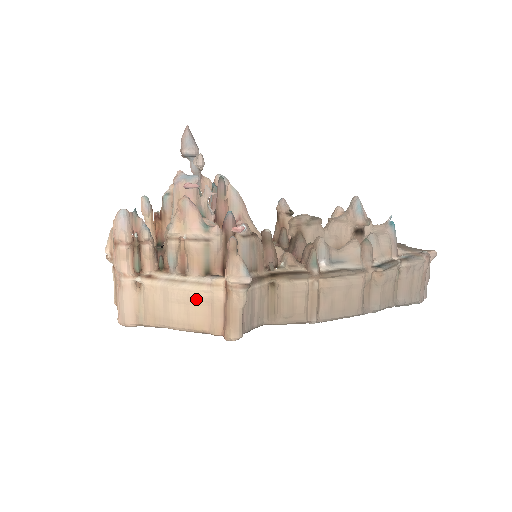
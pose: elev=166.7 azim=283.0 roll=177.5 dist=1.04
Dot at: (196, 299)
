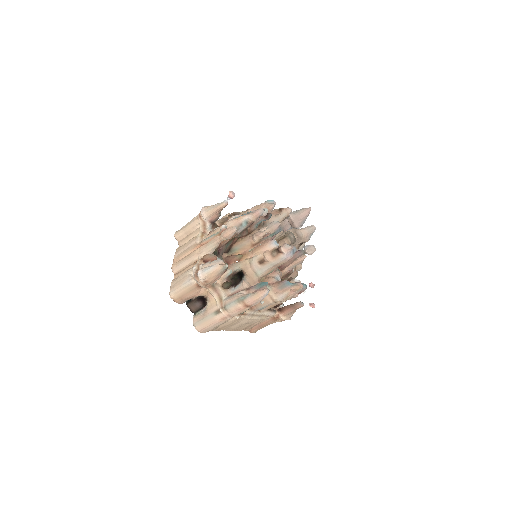
Dot at: occluded
